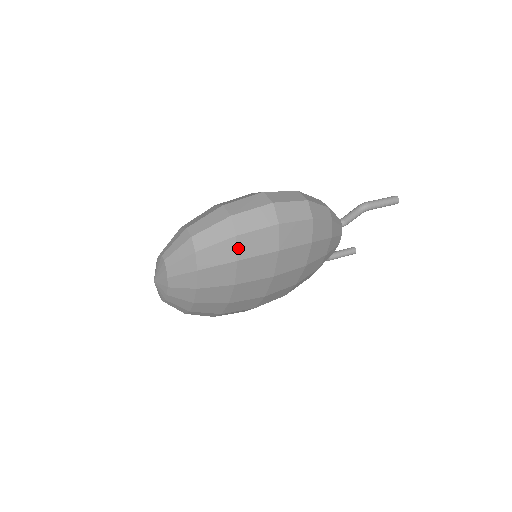
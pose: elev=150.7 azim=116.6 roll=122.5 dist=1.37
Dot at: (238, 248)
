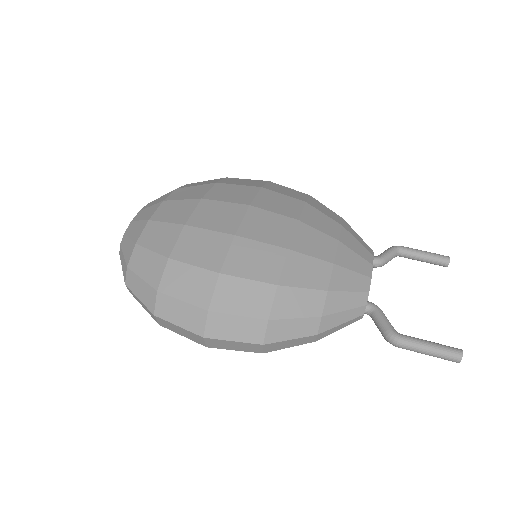
Dot at: occluded
